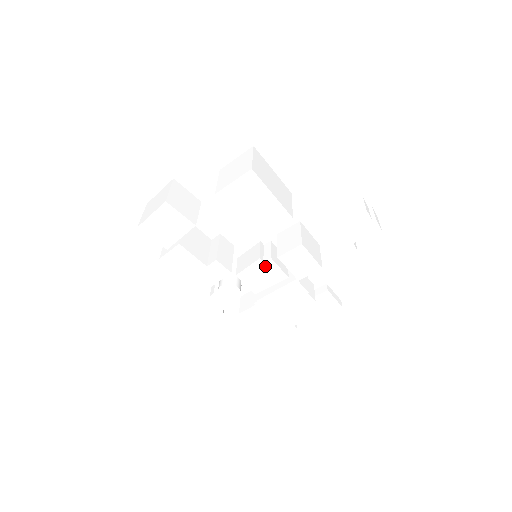
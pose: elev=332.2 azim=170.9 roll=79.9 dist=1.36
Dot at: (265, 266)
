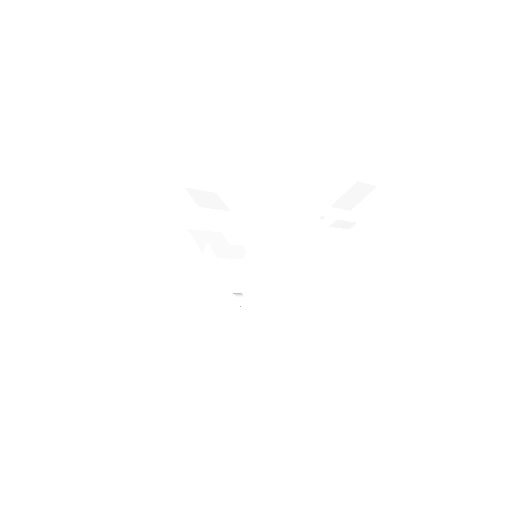
Dot at: (254, 258)
